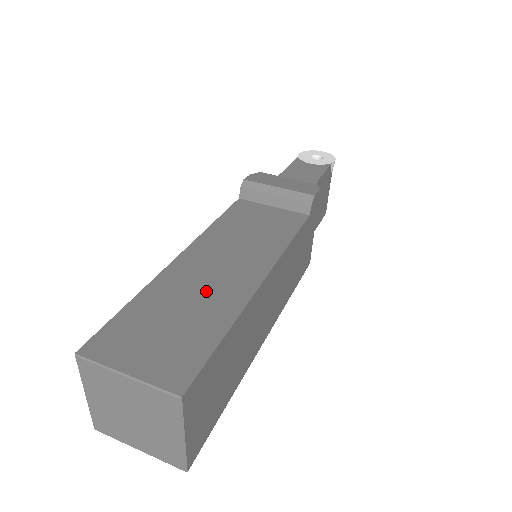
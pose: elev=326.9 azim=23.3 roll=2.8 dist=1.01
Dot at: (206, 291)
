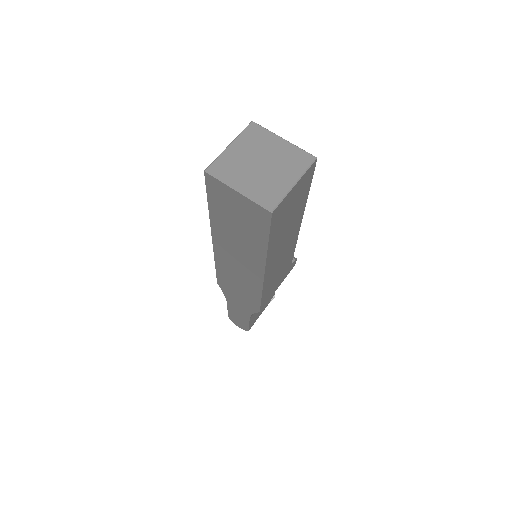
Dot at: occluded
